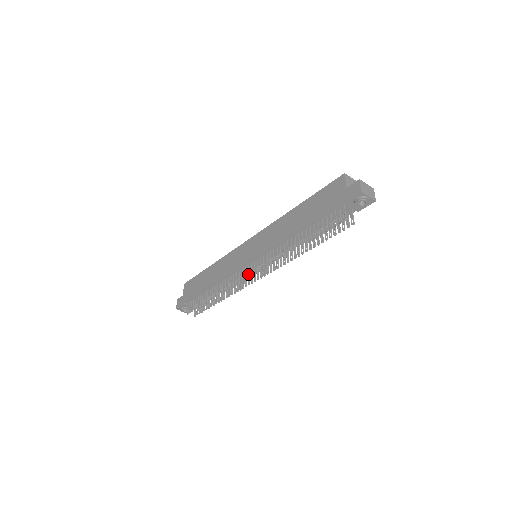
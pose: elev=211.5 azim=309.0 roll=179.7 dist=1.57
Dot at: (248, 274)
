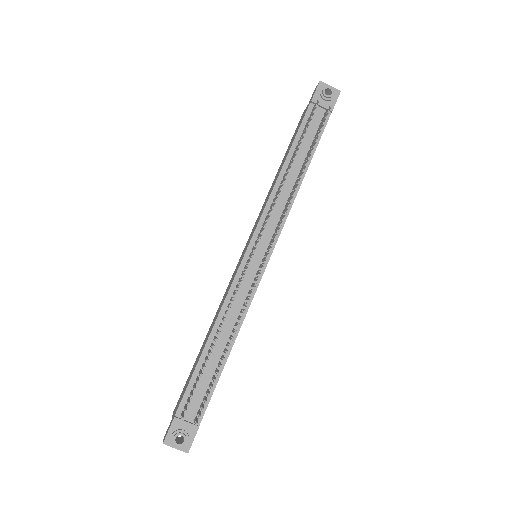
Dot at: (250, 258)
